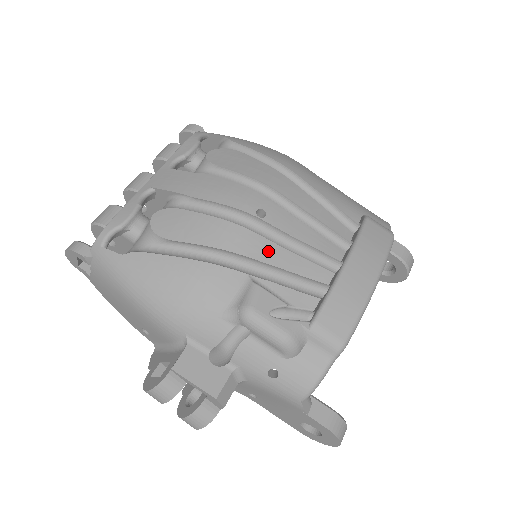
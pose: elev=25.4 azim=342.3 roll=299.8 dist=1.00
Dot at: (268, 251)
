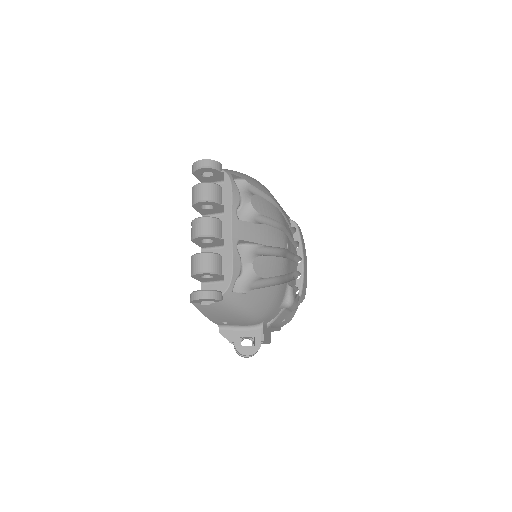
Dot at: (290, 266)
